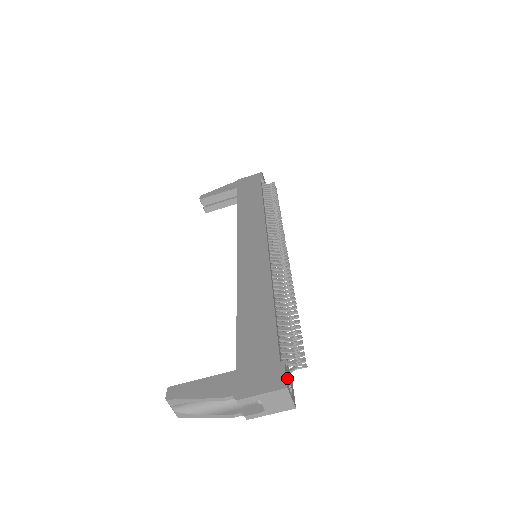
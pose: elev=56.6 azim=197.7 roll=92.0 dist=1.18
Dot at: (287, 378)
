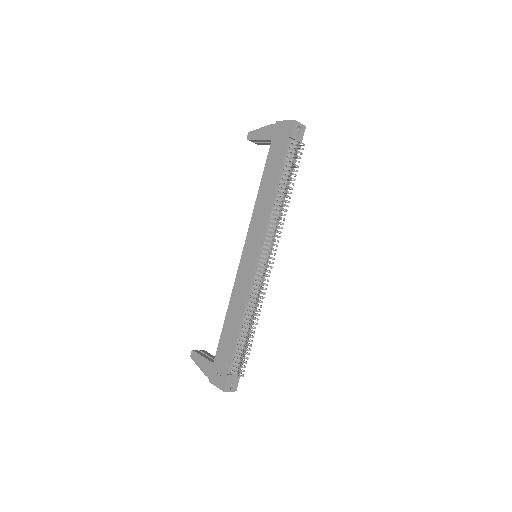
Dot at: (228, 384)
